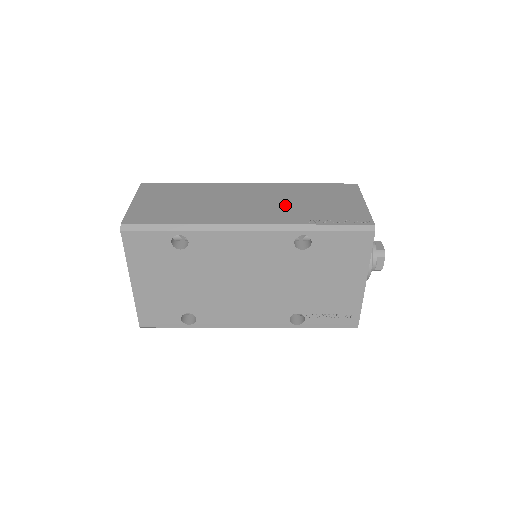
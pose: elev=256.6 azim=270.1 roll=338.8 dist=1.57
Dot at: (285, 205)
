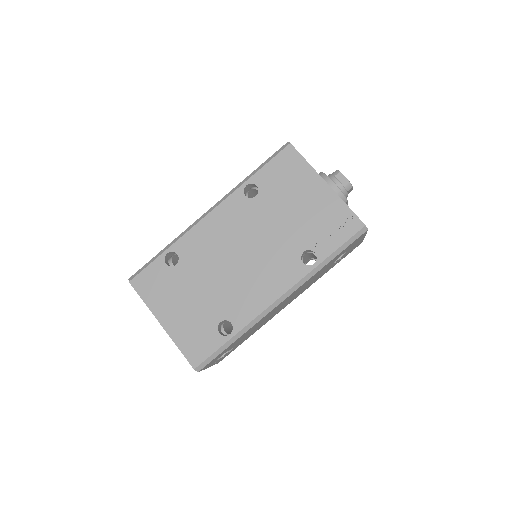
Dot at: occluded
